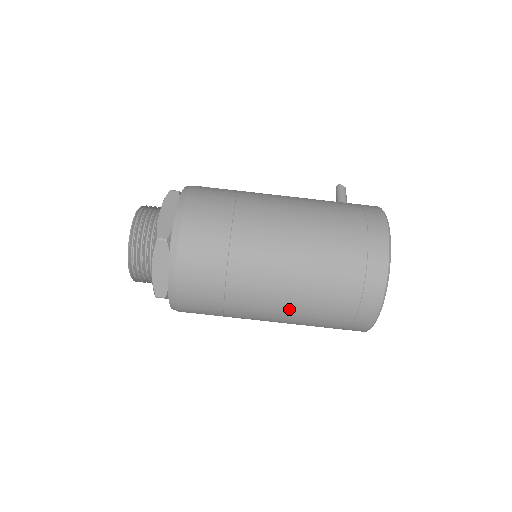
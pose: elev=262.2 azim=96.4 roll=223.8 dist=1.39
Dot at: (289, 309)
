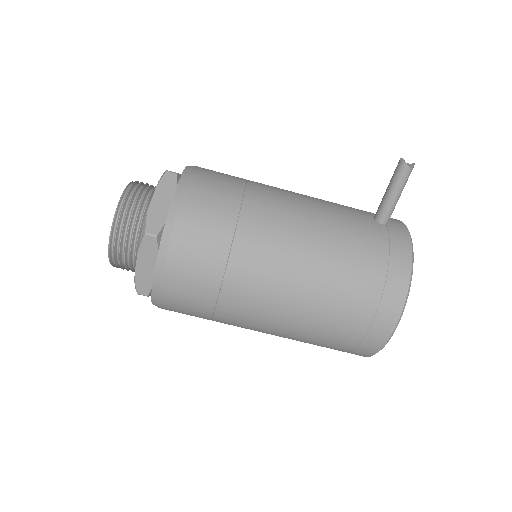
Dot at: occluded
